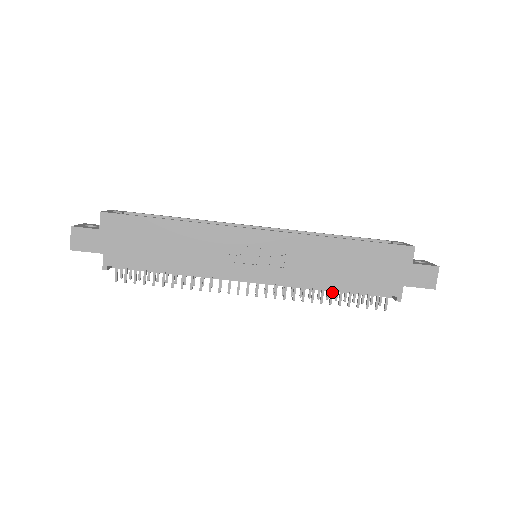
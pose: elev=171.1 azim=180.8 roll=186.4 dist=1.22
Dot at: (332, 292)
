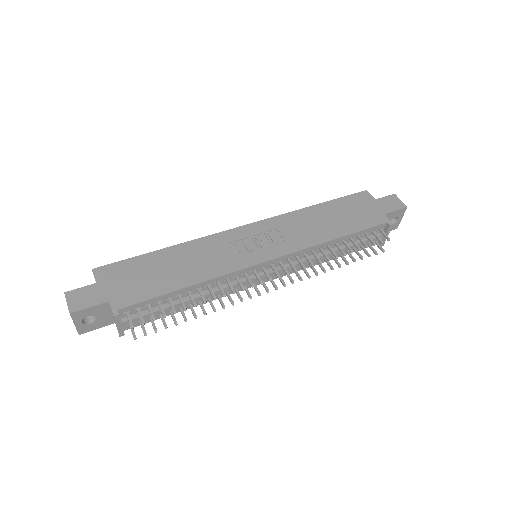
Dot at: (338, 246)
